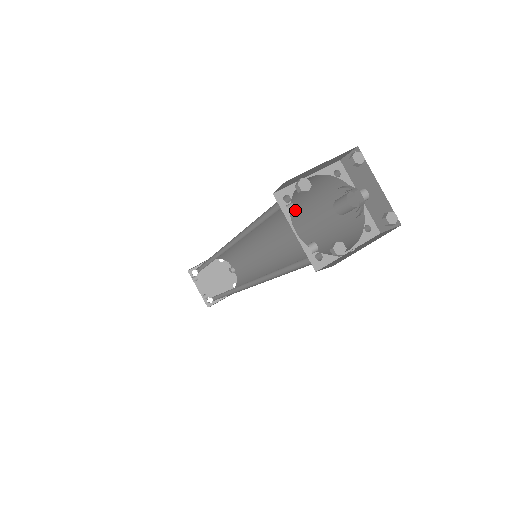
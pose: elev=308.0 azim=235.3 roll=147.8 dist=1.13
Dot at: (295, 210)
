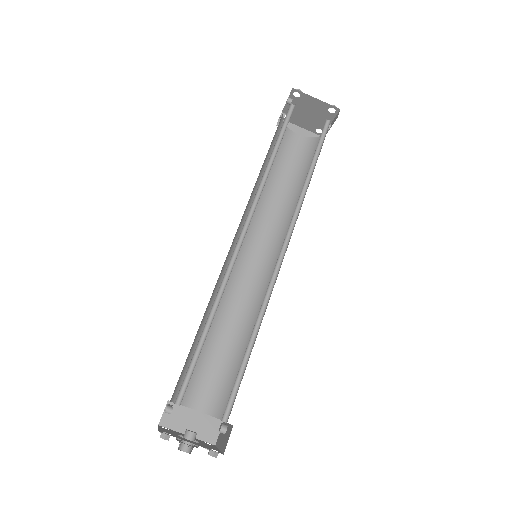
Dot at: (170, 413)
